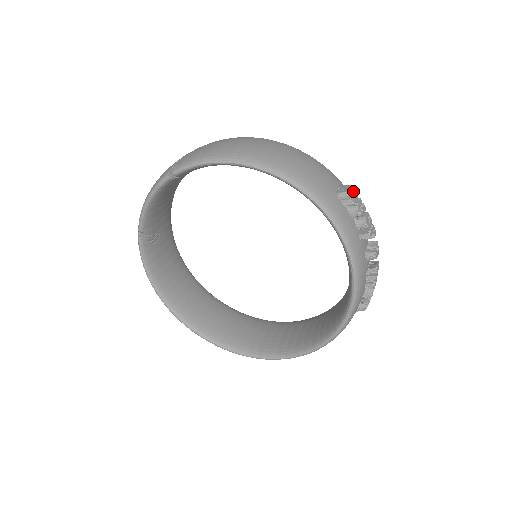
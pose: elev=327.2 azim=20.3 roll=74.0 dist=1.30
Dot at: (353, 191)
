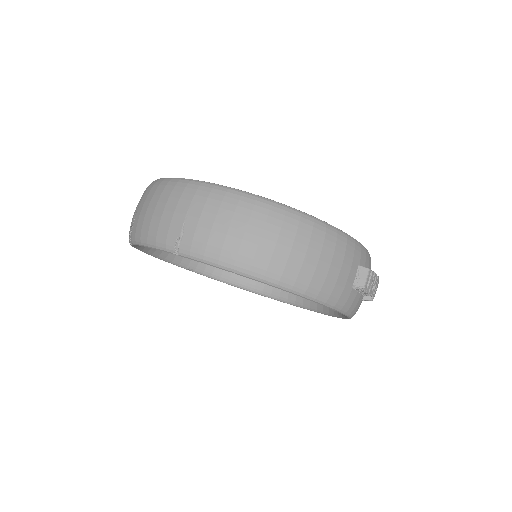
Dot at: (370, 270)
